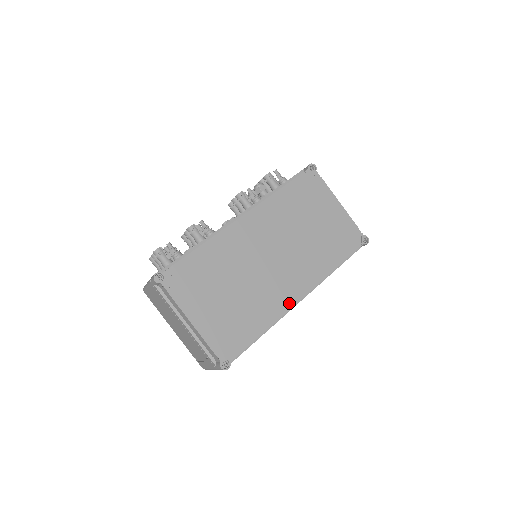
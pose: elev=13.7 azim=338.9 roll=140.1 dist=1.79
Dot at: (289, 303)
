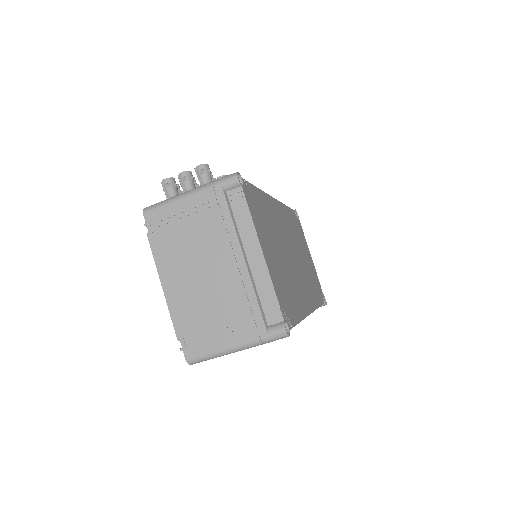
Dot at: (307, 308)
